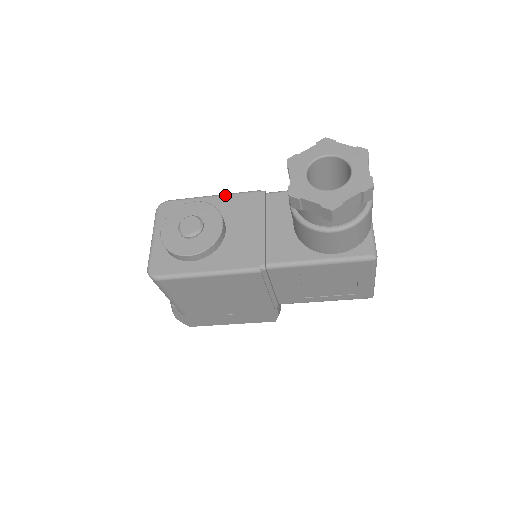
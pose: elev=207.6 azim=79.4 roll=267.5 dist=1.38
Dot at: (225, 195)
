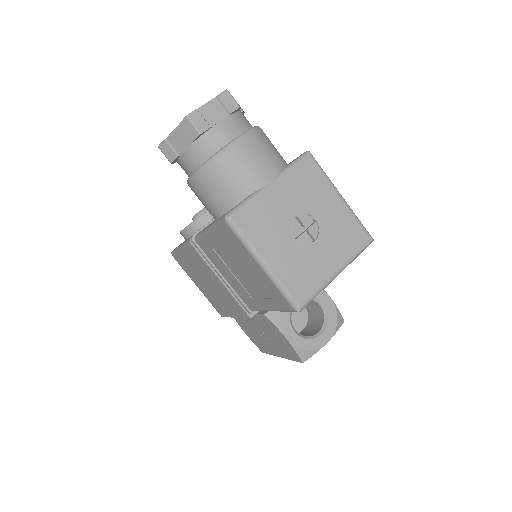
Dot at: occluded
